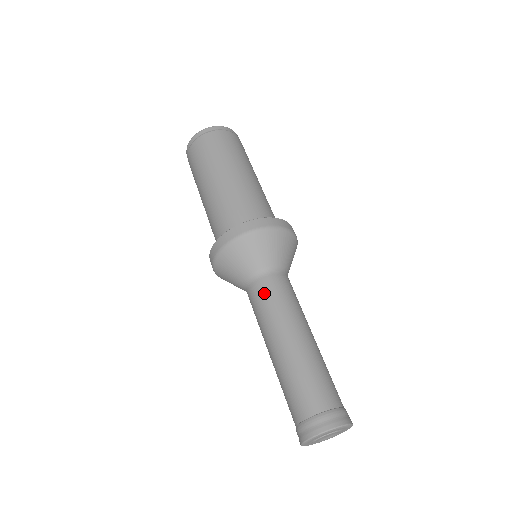
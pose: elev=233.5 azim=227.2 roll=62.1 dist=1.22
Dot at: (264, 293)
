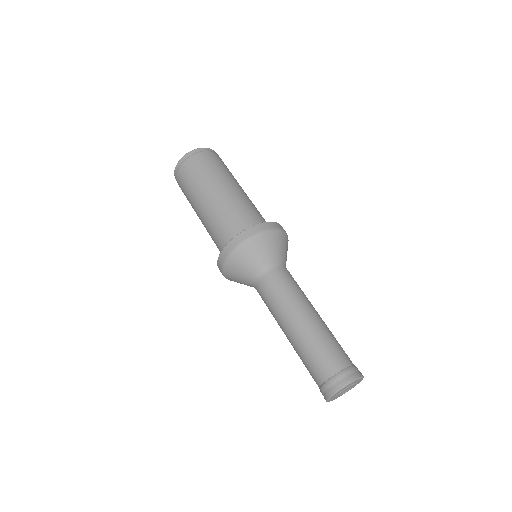
Dot at: (264, 294)
